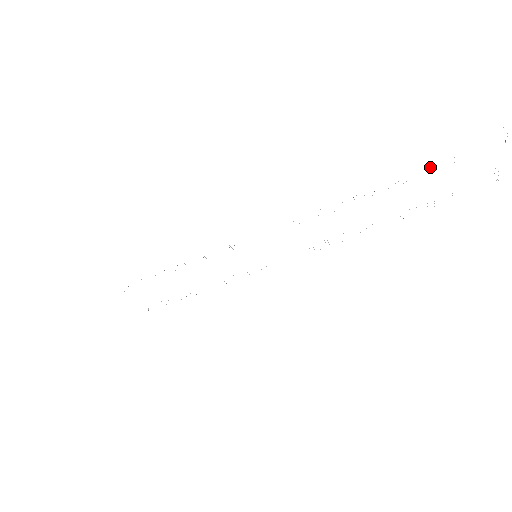
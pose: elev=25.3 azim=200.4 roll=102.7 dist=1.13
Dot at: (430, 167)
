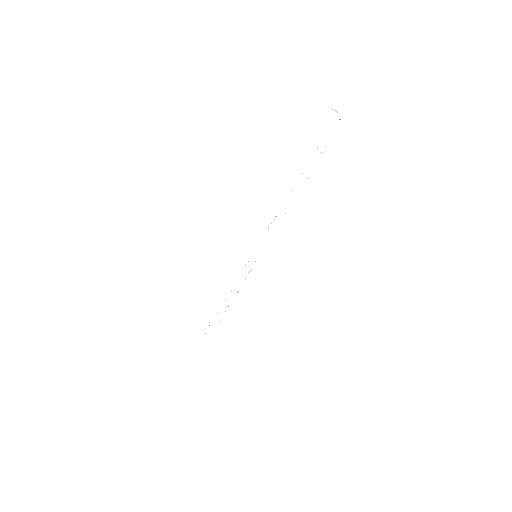
Dot at: occluded
